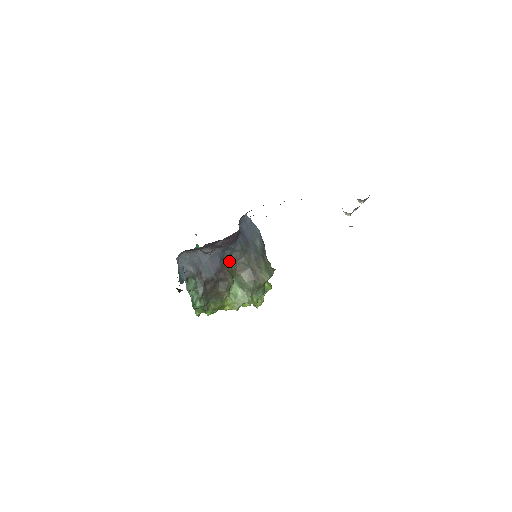
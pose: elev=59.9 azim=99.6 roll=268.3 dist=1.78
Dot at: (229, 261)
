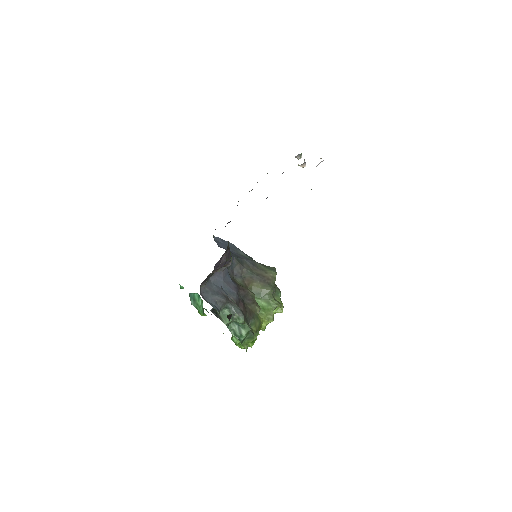
Dot at: (235, 280)
